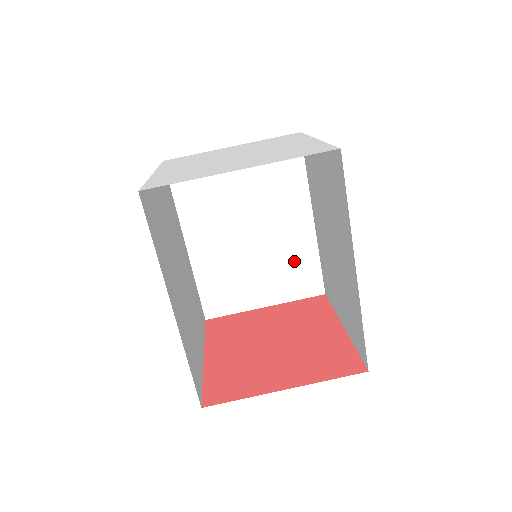
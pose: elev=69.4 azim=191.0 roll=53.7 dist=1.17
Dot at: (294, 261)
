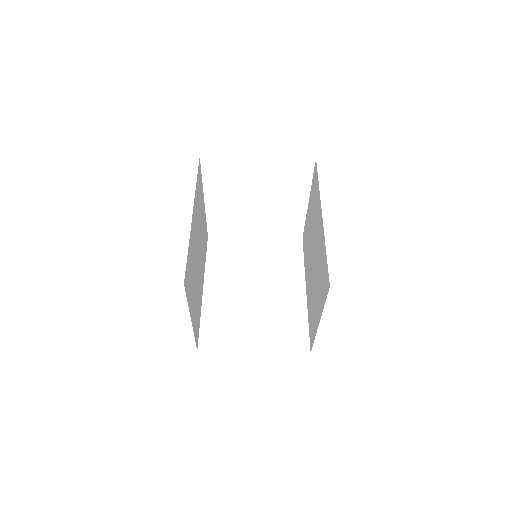
Dot at: (286, 318)
